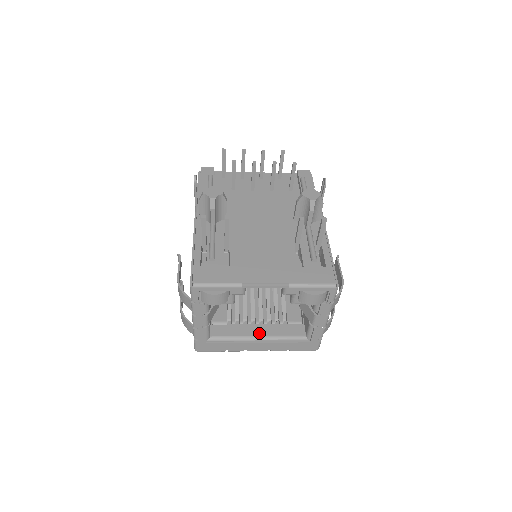
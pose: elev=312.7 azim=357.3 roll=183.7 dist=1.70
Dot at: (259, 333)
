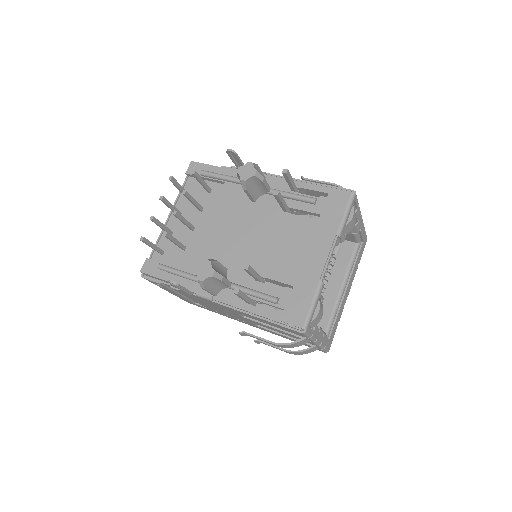
Dot at: (338, 285)
